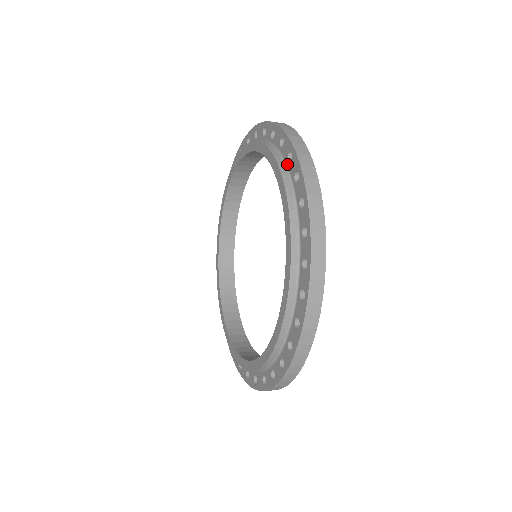
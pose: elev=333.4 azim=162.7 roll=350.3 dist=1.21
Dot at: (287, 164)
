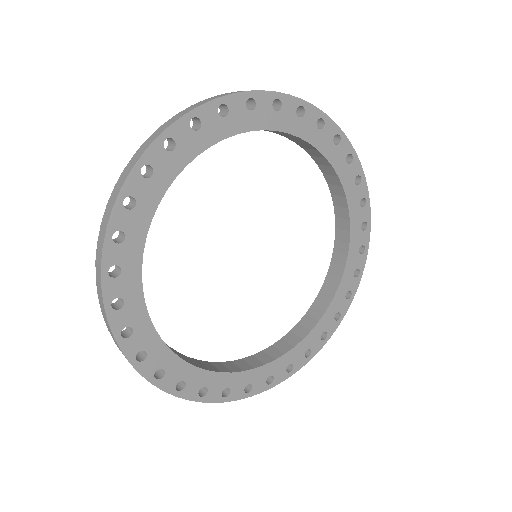
Dot at: occluded
